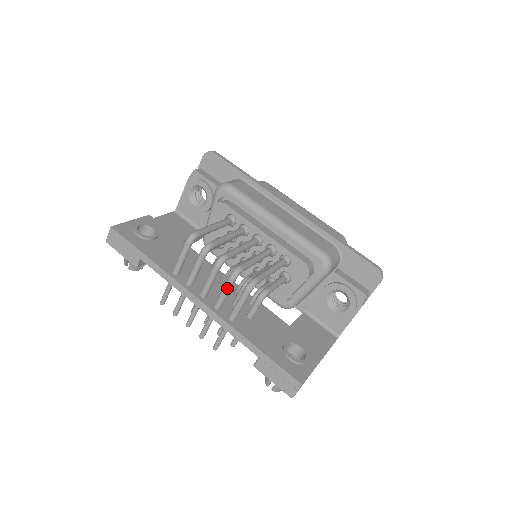
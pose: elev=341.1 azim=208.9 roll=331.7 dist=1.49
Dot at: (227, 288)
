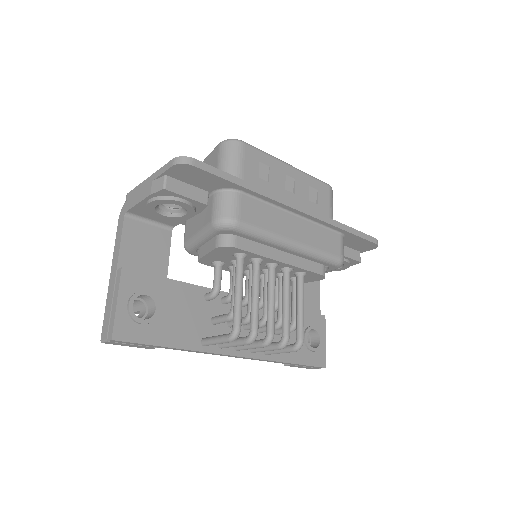
Dot at: (272, 350)
